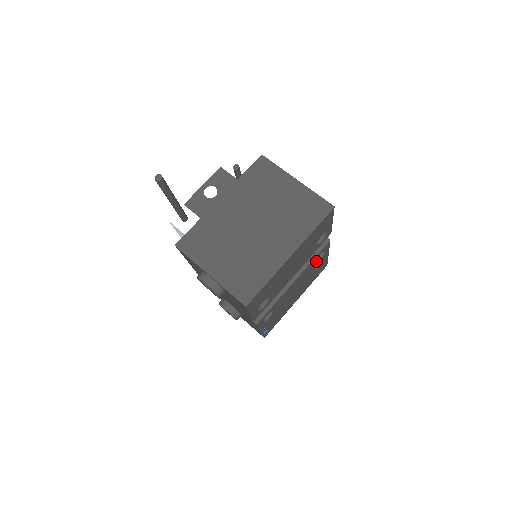
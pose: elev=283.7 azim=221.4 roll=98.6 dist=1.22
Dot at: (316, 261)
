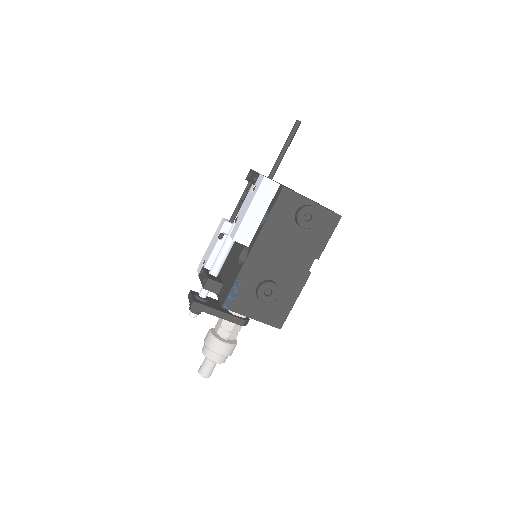
Dot at: occluded
